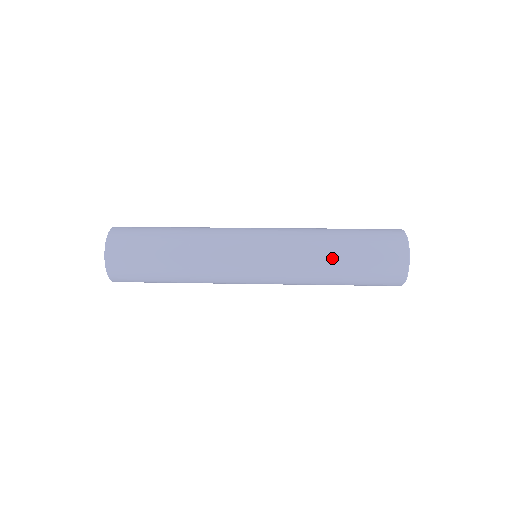
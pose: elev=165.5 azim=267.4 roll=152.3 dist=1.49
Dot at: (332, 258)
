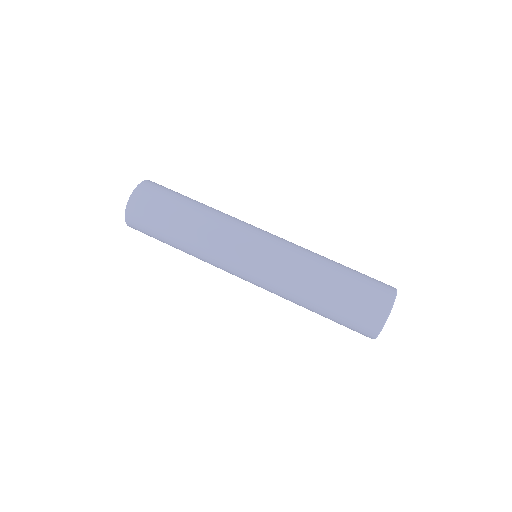
Dot at: (311, 302)
